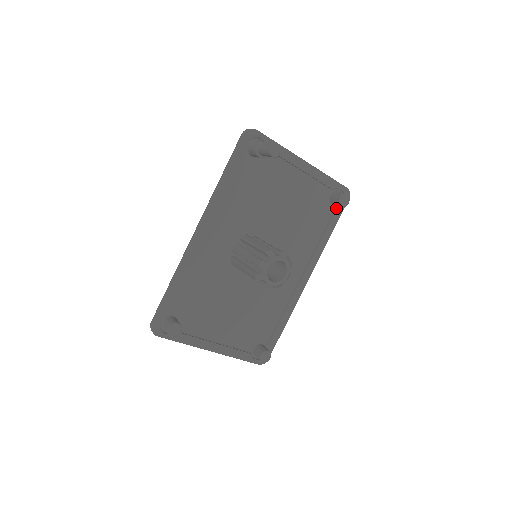
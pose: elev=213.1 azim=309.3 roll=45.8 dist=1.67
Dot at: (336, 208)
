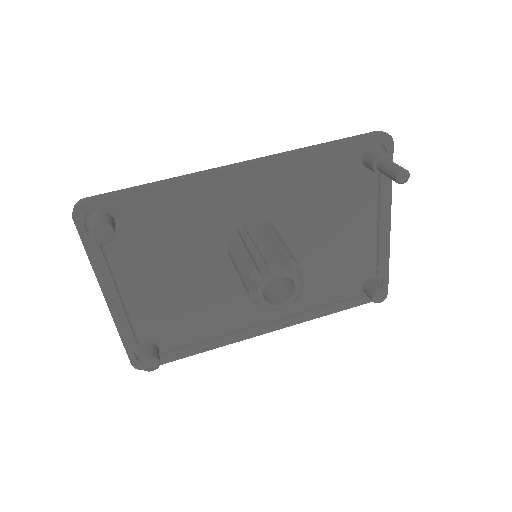
Dot at: (361, 295)
